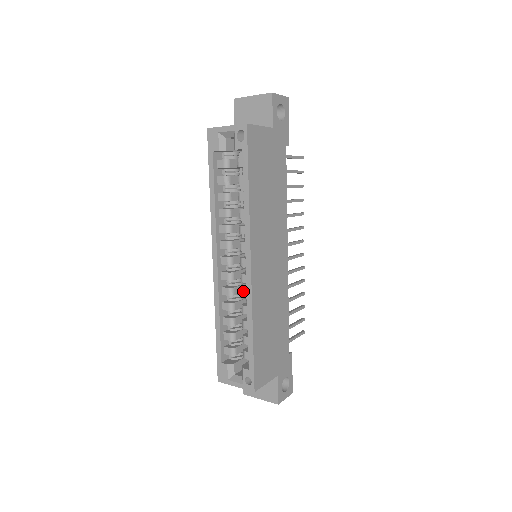
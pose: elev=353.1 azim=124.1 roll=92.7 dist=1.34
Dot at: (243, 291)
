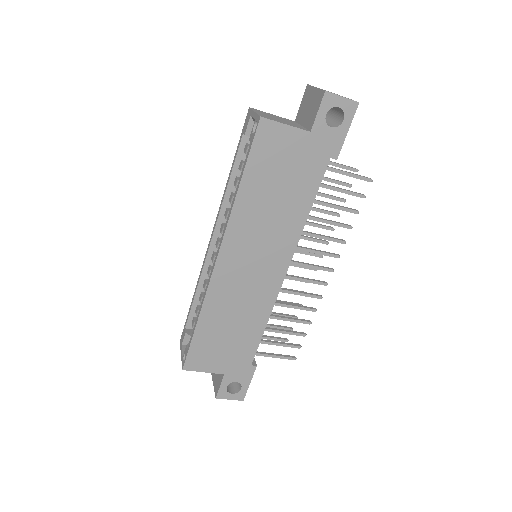
Dot at: occluded
